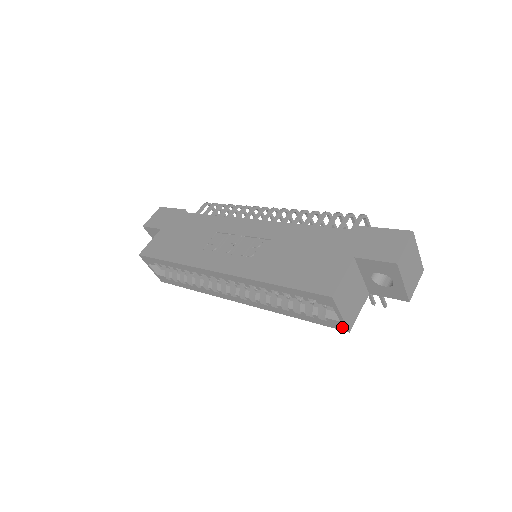
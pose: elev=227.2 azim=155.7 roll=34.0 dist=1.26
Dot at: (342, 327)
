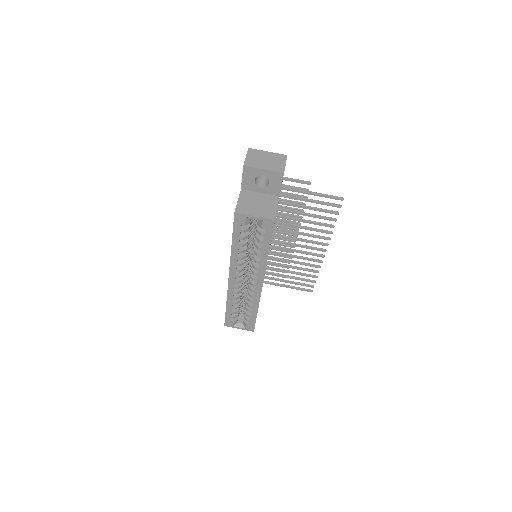
Dot at: (270, 222)
